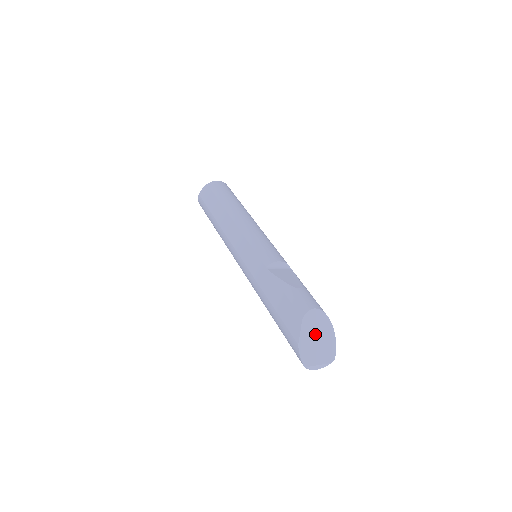
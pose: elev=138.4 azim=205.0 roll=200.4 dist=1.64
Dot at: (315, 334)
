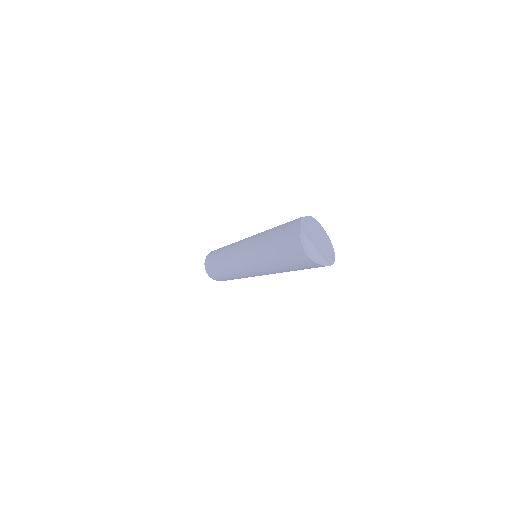
Dot at: (318, 234)
